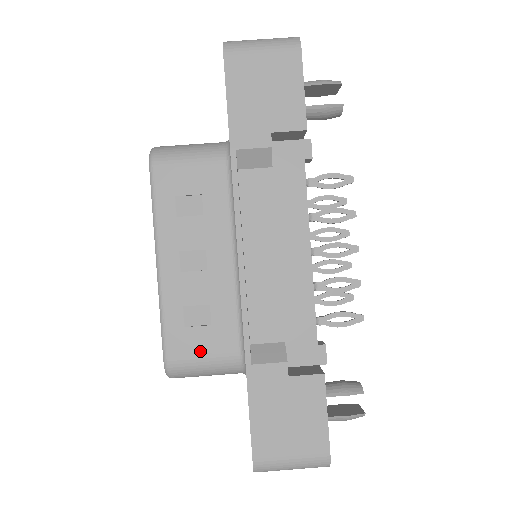
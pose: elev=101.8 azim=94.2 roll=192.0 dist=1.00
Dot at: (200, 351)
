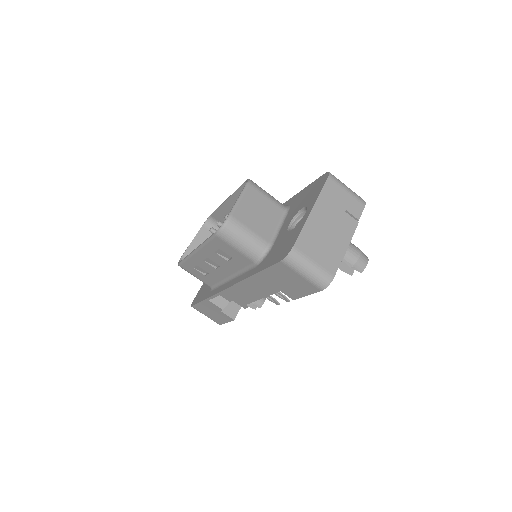
Dot at: (195, 275)
